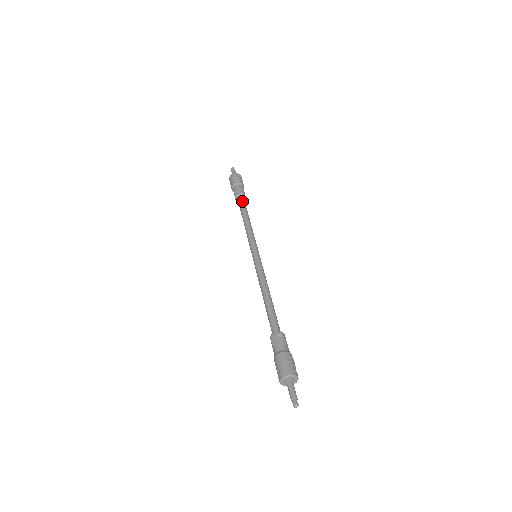
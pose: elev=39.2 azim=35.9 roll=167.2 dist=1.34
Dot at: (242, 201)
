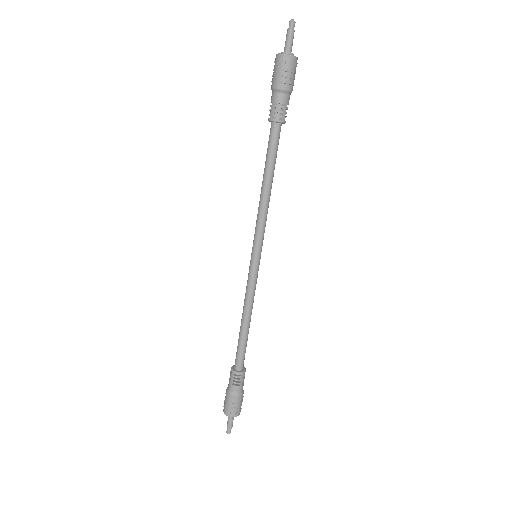
Dot at: (273, 139)
